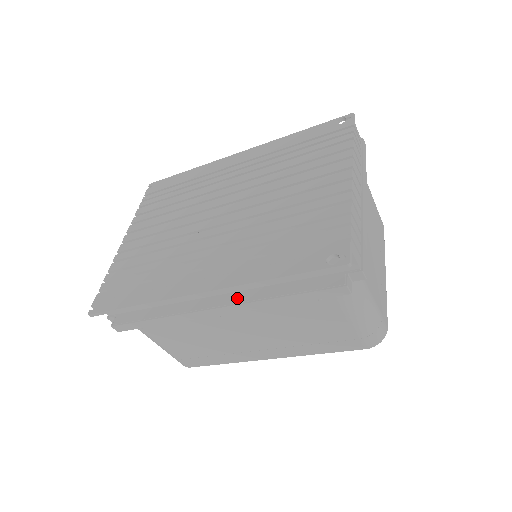
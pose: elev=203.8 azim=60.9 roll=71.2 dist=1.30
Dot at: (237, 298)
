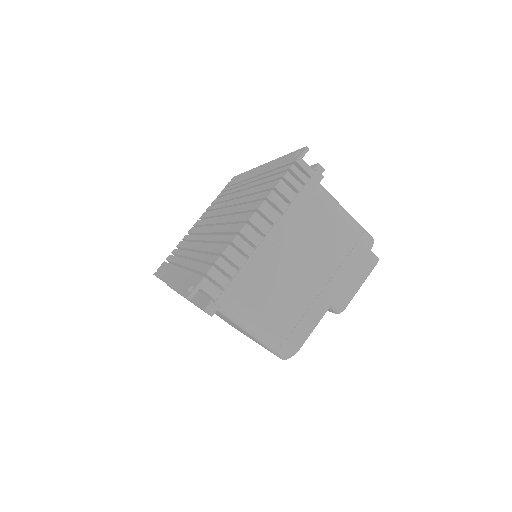
Dot at: occluded
